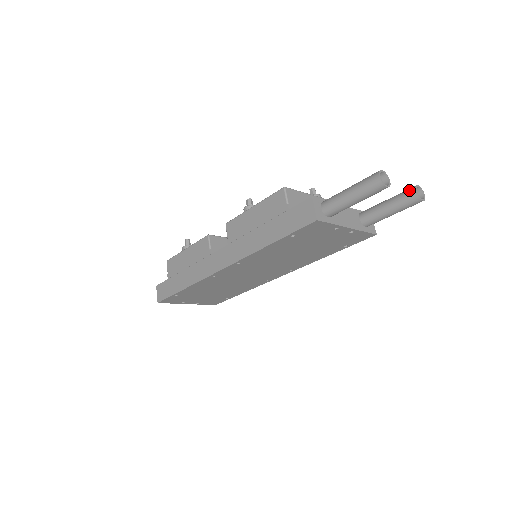
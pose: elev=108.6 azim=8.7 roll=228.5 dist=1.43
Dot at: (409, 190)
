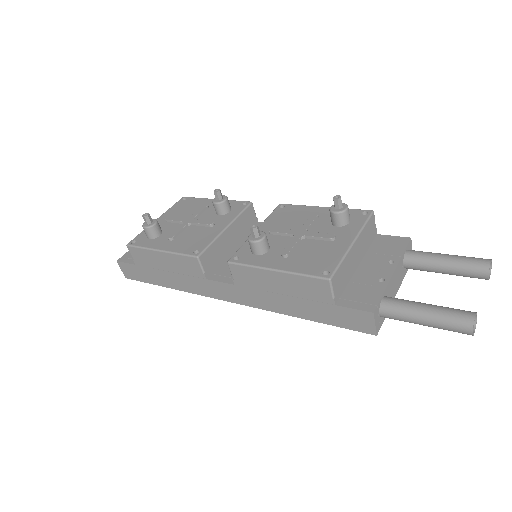
Dot at: (479, 270)
